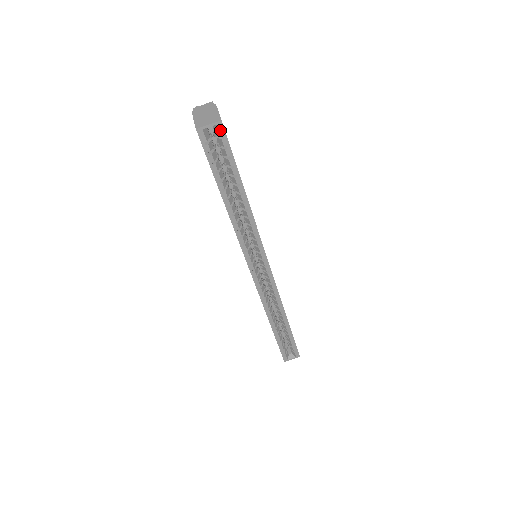
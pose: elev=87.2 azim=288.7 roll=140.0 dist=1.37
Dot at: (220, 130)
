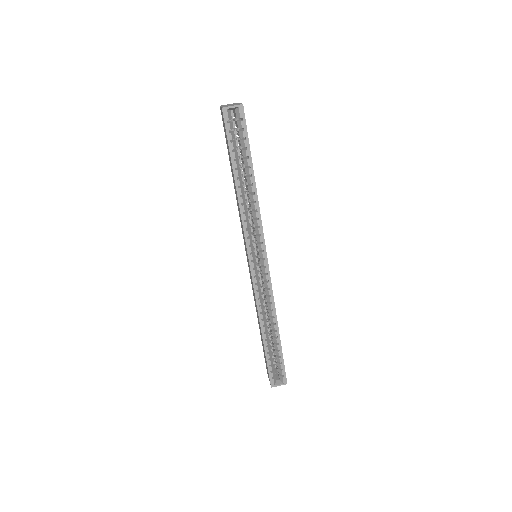
Dot at: (241, 112)
